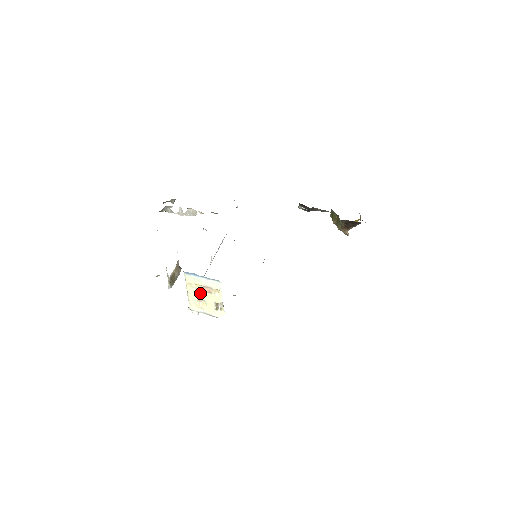
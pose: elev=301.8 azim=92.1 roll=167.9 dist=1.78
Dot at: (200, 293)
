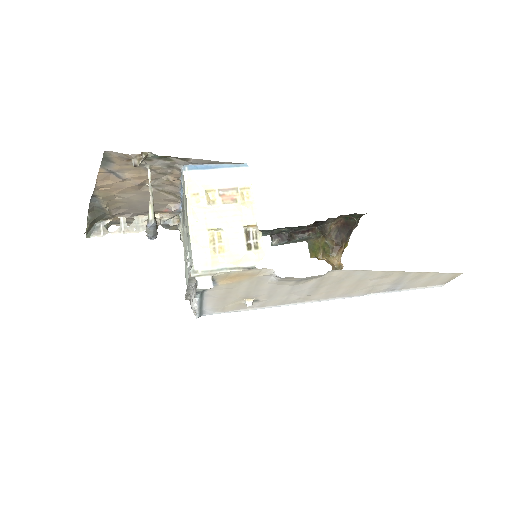
Dot at: (215, 213)
